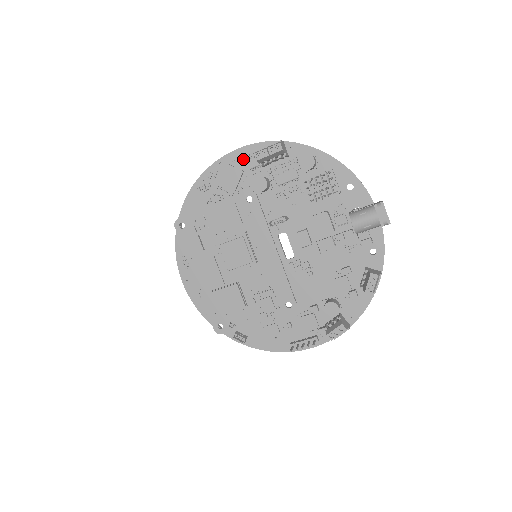
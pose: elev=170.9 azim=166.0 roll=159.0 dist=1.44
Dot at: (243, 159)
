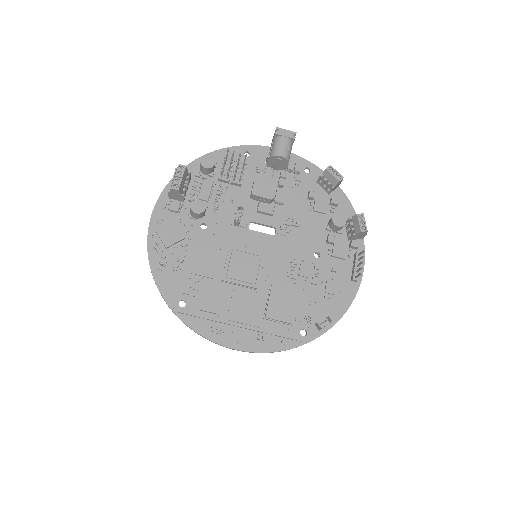
Dot at: (164, 214)
